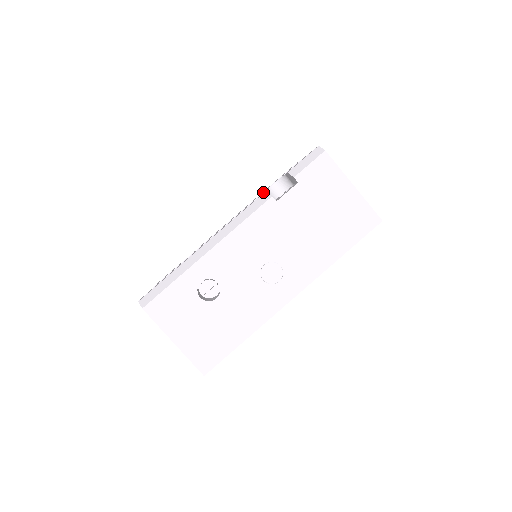
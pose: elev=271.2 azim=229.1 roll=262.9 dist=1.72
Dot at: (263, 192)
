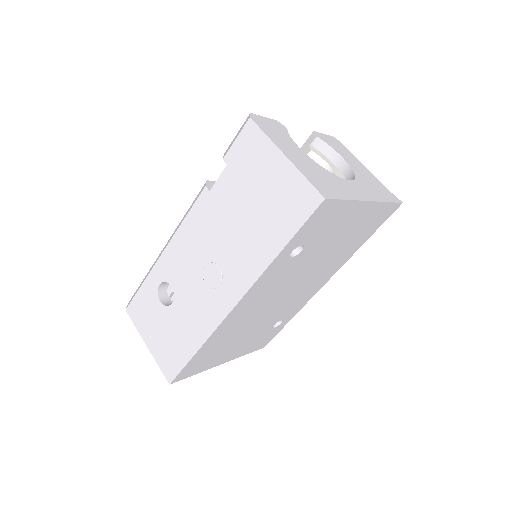
Dot at: occluded
